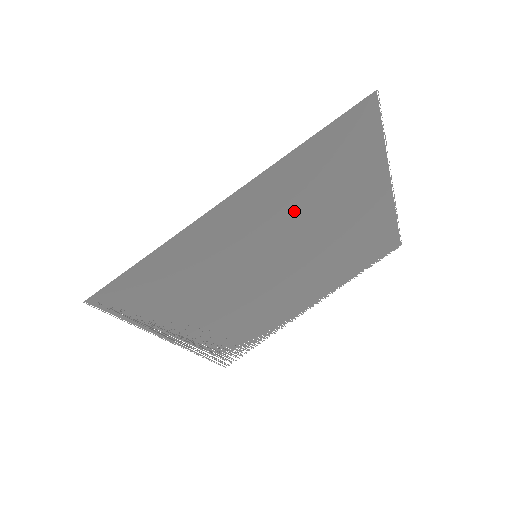
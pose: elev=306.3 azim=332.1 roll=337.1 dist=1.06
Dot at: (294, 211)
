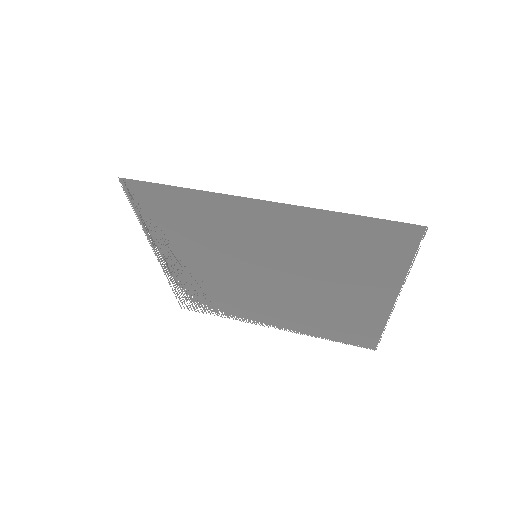
Dot at: (304, 252)
